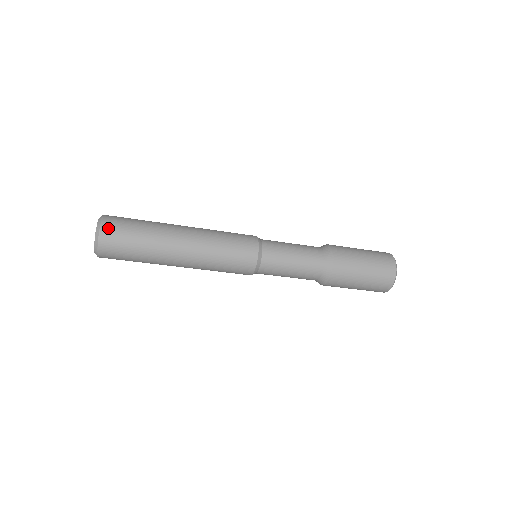
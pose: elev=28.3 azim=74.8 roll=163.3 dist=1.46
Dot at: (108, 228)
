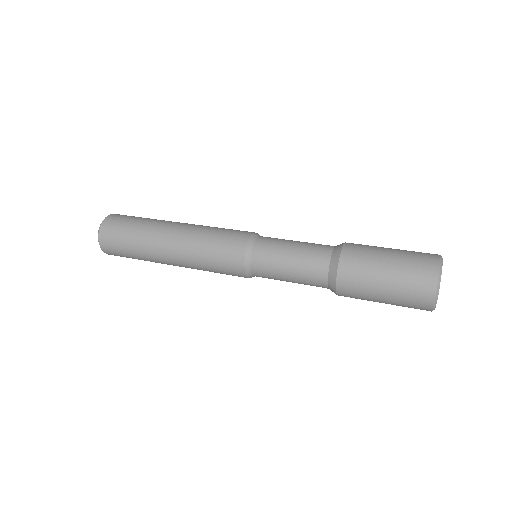
Dot at: (106, 228)
